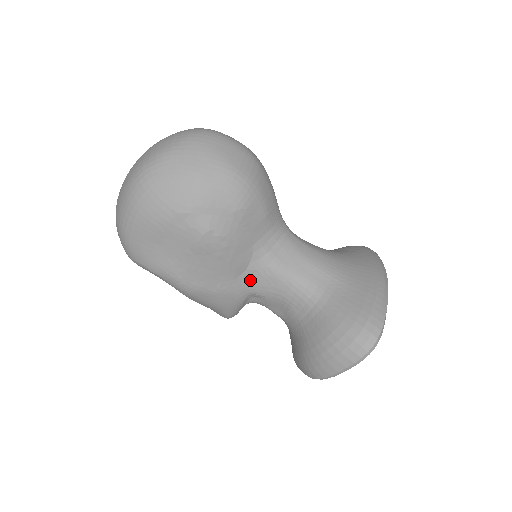
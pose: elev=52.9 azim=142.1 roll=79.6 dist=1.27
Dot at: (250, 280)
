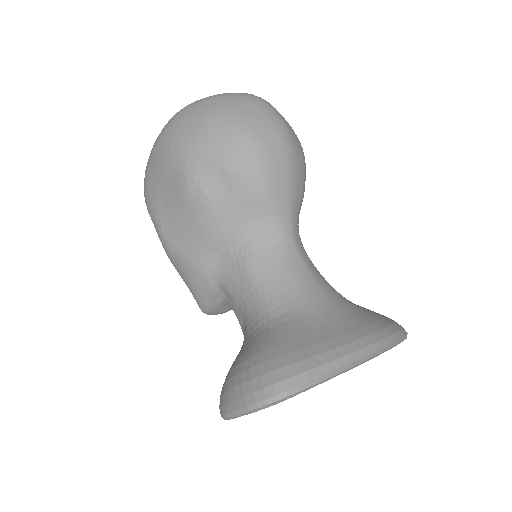
Dot at: (223, 265)
